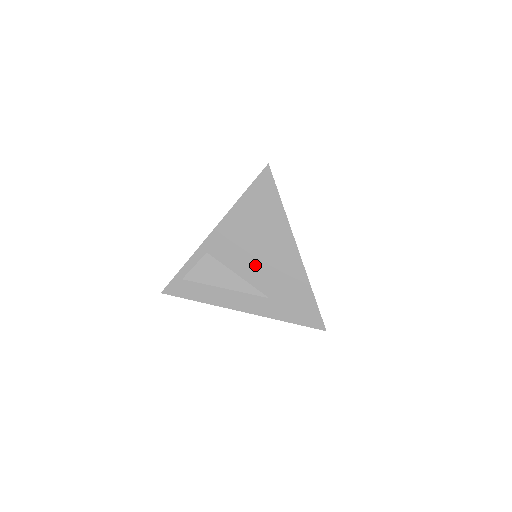
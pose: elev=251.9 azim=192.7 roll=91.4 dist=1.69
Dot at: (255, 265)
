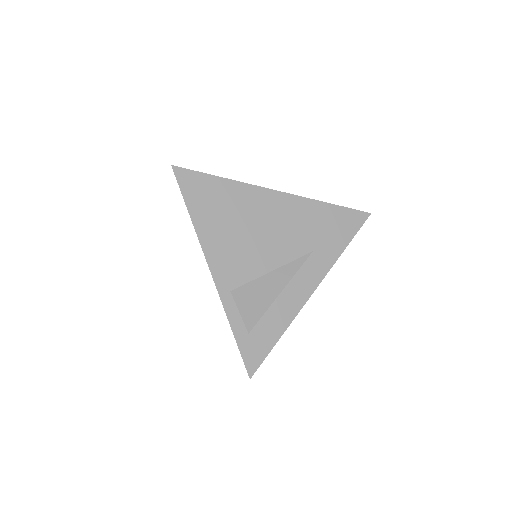
Dot at: (271, 245)
